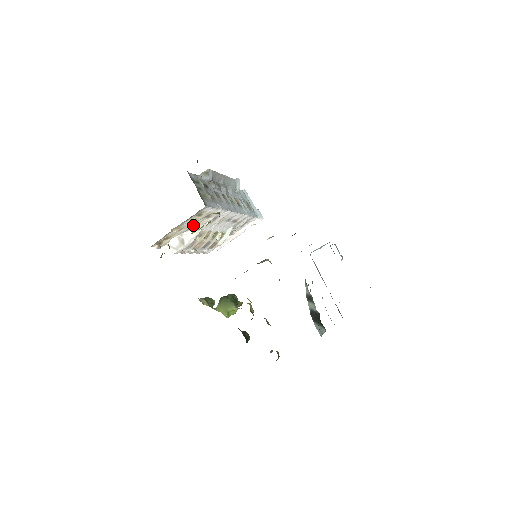
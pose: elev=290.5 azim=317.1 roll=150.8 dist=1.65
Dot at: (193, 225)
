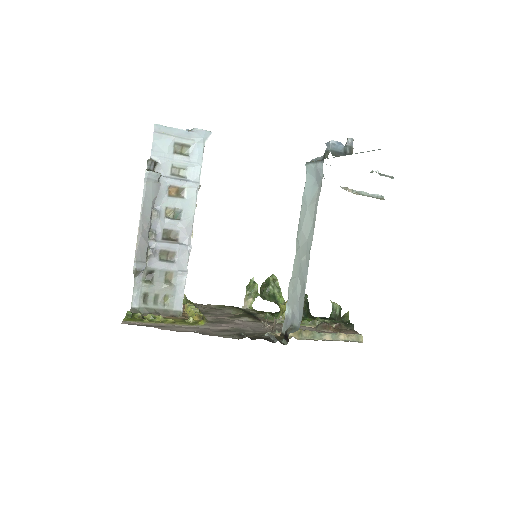
Dot at: occluded
